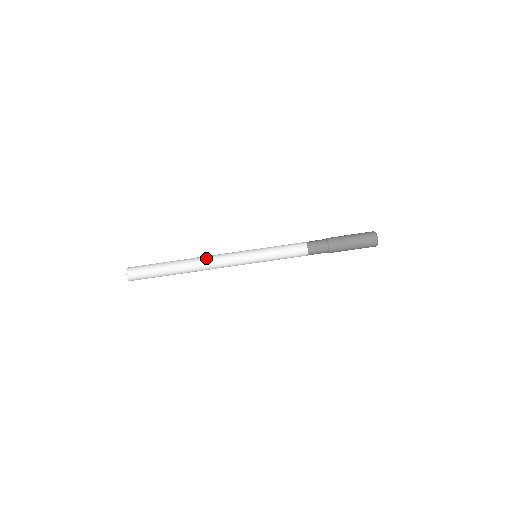
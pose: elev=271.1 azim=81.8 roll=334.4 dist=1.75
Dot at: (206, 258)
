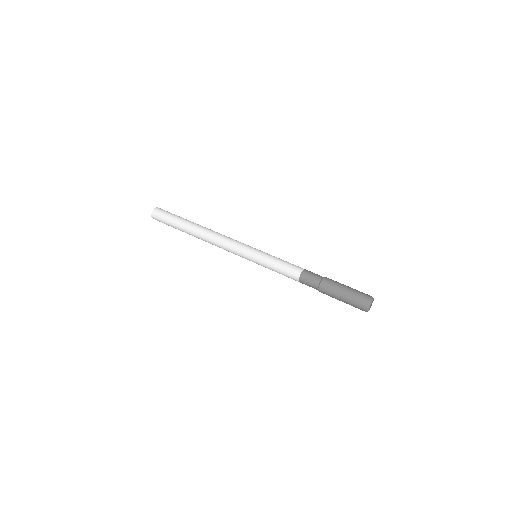
Dot at: occluded
